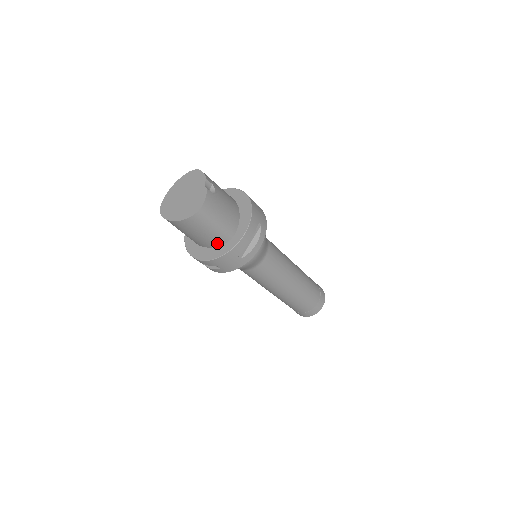
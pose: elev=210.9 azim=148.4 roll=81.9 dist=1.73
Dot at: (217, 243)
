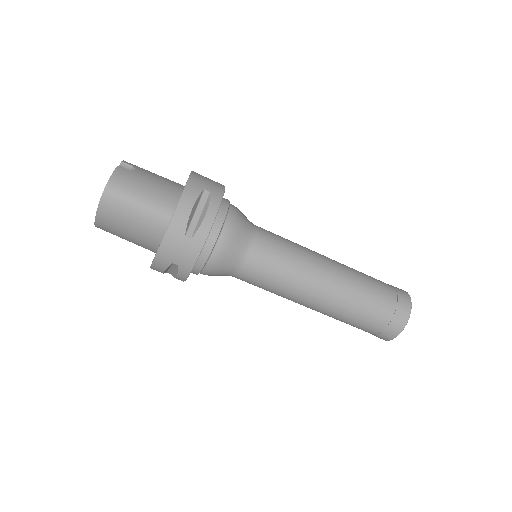
Dot at: (158, 231)
